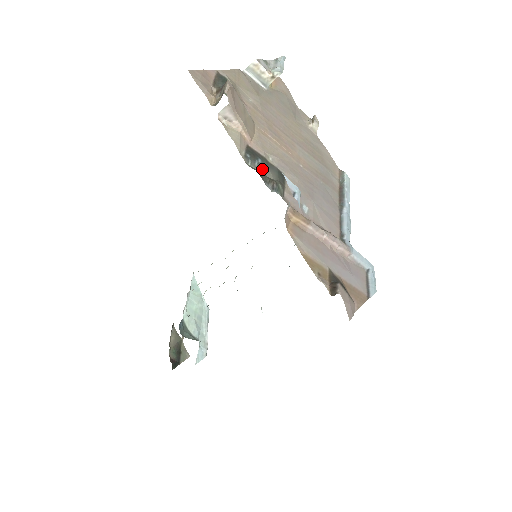
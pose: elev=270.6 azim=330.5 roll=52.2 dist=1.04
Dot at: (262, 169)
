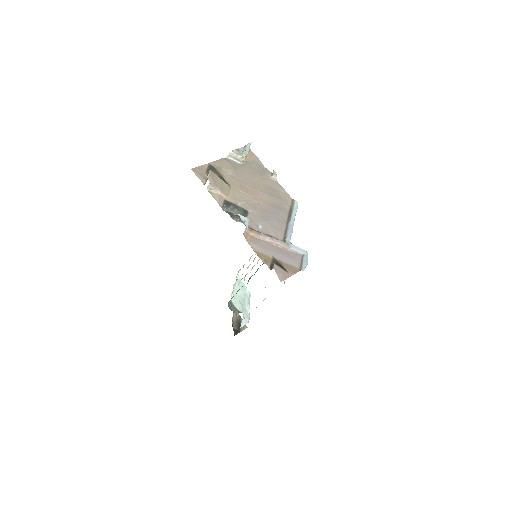
Dot at: (233, 211)
